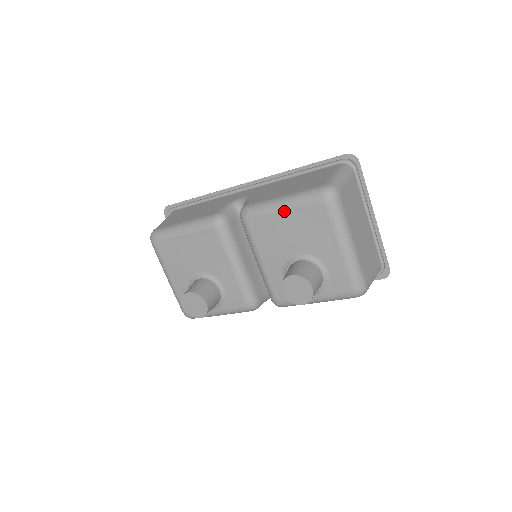
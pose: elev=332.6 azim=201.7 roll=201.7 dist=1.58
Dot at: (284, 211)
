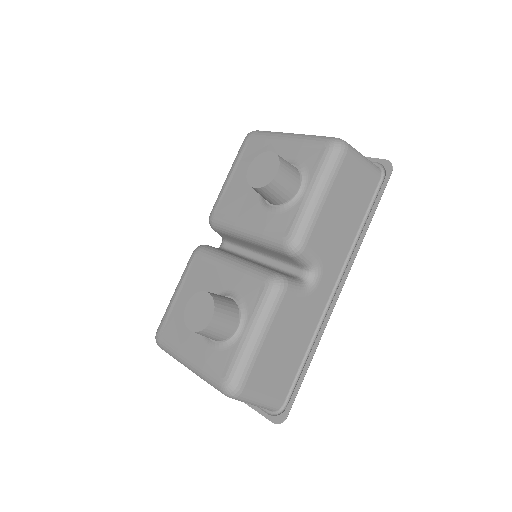
Dot at: (231, 175)
